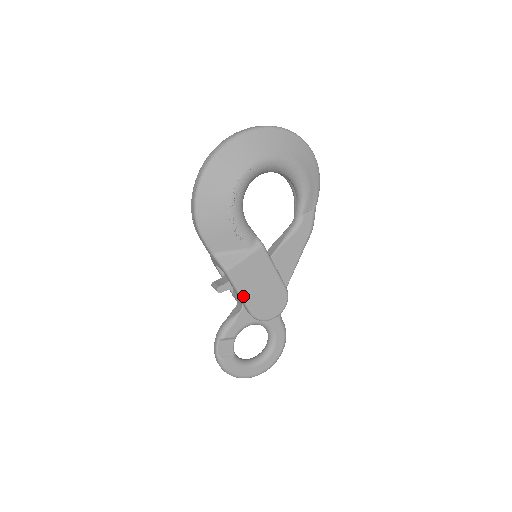
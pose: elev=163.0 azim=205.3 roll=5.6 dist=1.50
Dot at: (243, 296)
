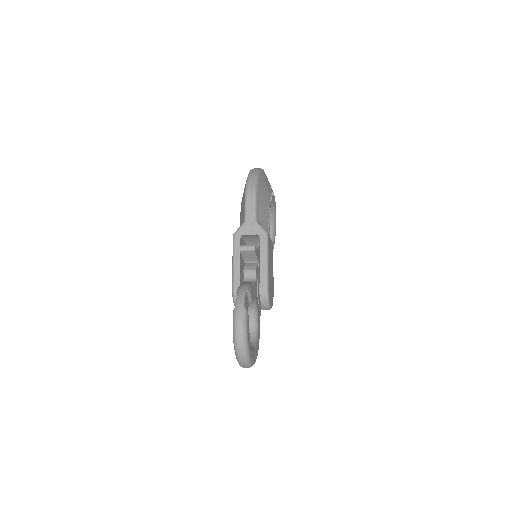
Dot at: (268, 264)
